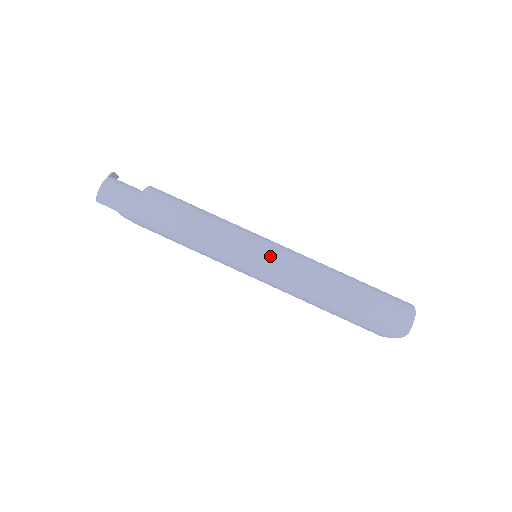
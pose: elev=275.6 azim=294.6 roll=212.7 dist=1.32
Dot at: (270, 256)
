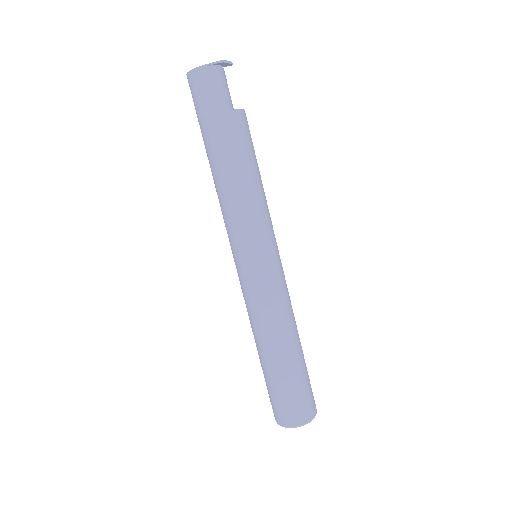
Dot at: (253, 275)
